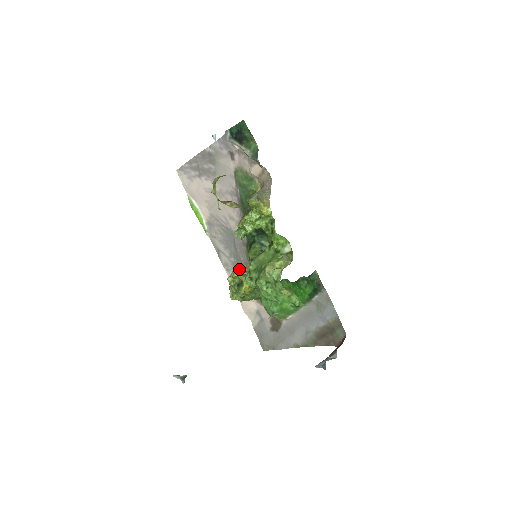
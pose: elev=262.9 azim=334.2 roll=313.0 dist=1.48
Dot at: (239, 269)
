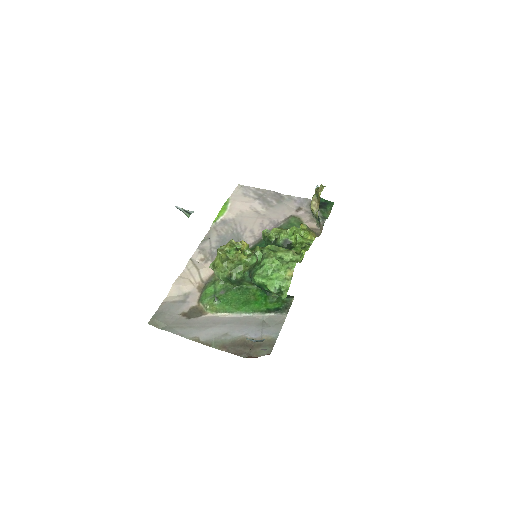
Dot at: (212, 259)
